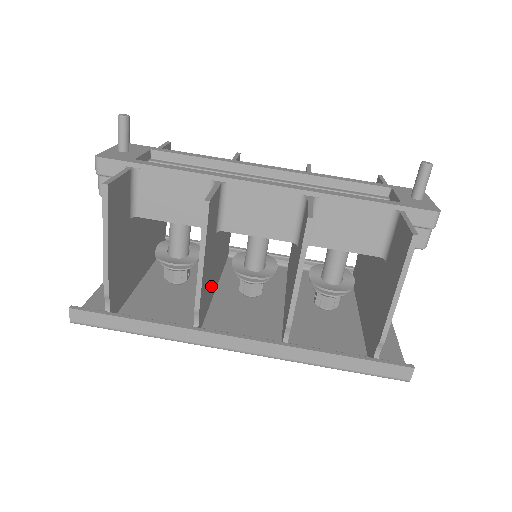
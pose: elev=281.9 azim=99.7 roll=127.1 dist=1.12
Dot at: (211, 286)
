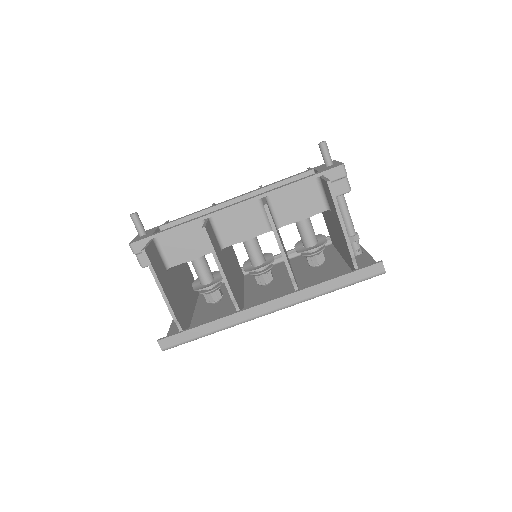
Dot at: (237, 288)
